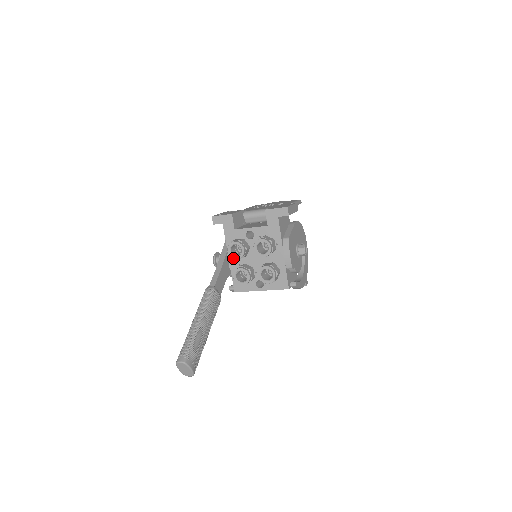
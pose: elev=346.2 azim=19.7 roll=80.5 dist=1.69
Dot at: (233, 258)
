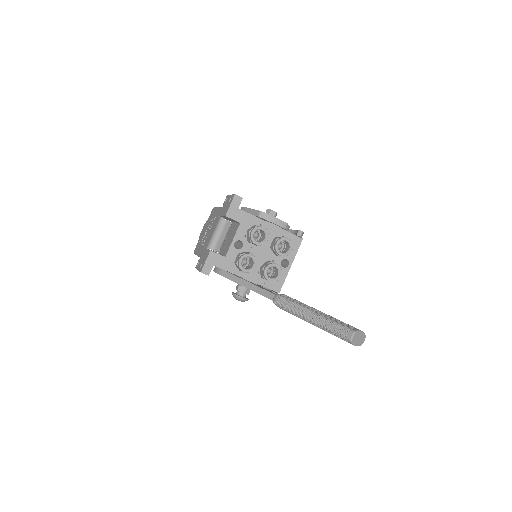
Dot at: occluded
